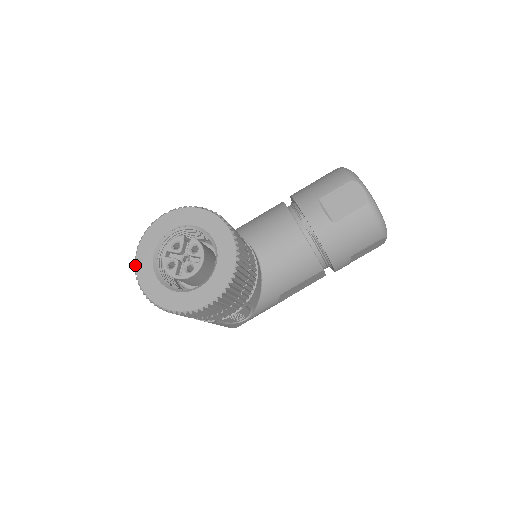
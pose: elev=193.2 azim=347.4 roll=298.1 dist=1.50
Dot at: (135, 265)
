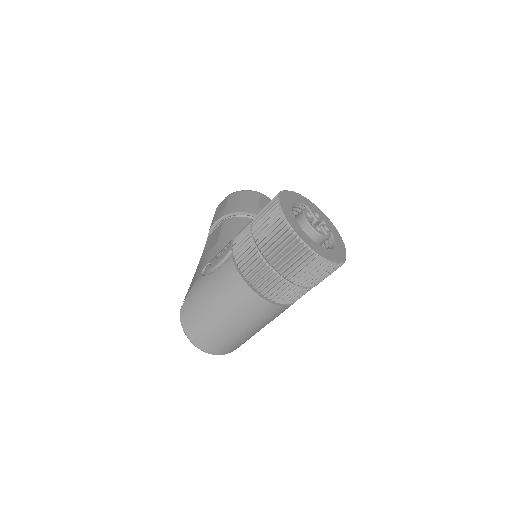
Dot at: (301, 238)
